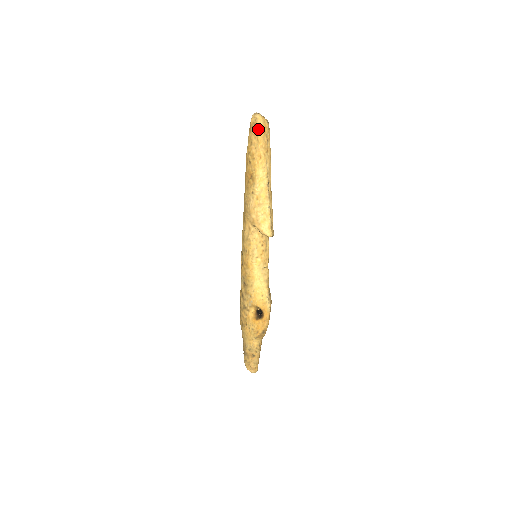
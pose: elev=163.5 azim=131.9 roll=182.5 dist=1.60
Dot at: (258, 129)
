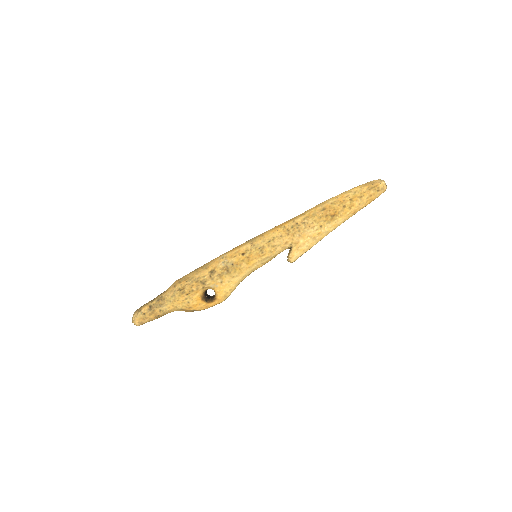
Dot at: (376, 196)
